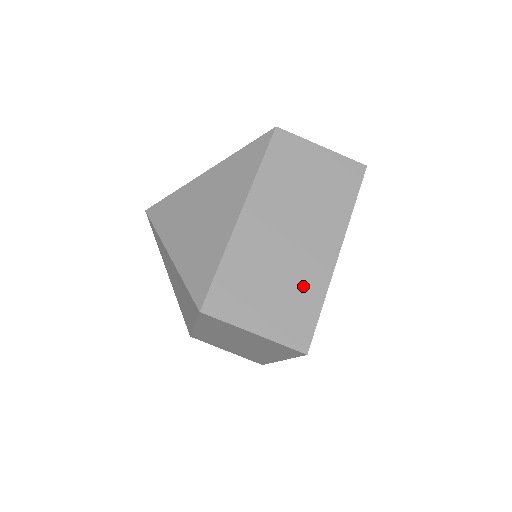
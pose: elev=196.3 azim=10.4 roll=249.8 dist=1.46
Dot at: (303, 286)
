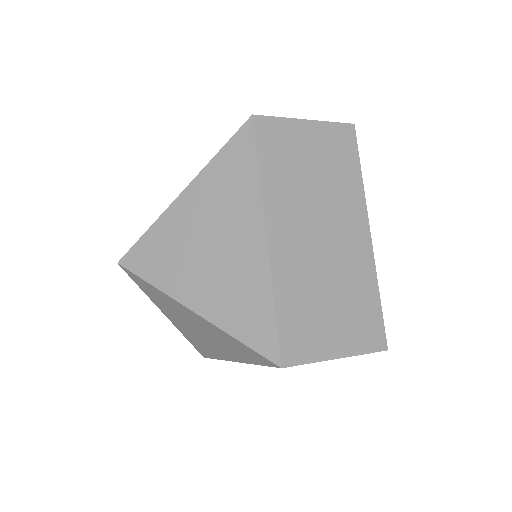
Dot at: (356, 285)
